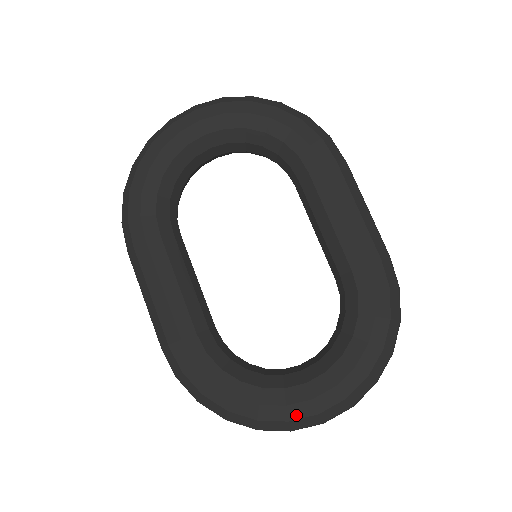
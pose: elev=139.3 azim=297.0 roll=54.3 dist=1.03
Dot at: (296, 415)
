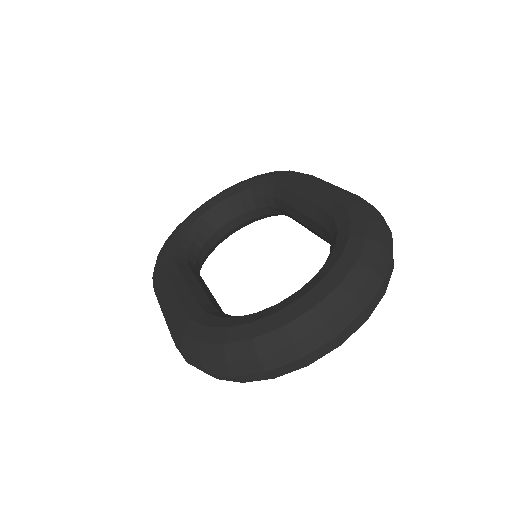
Dot at: (291, 317)
